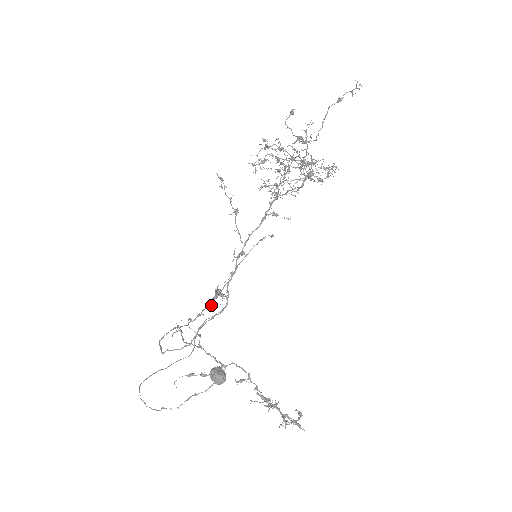
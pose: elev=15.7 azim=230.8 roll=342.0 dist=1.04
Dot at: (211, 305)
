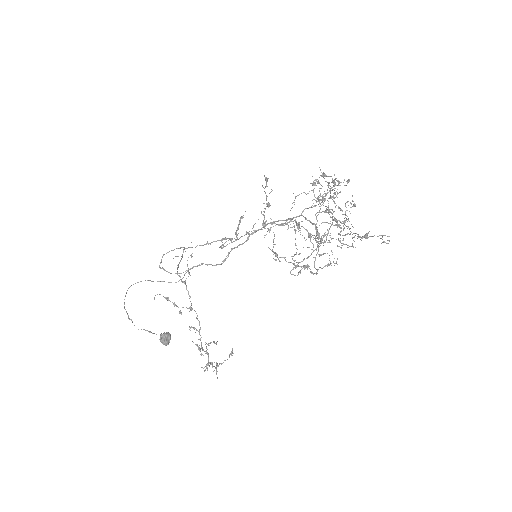
Dot at: (221, 241)
